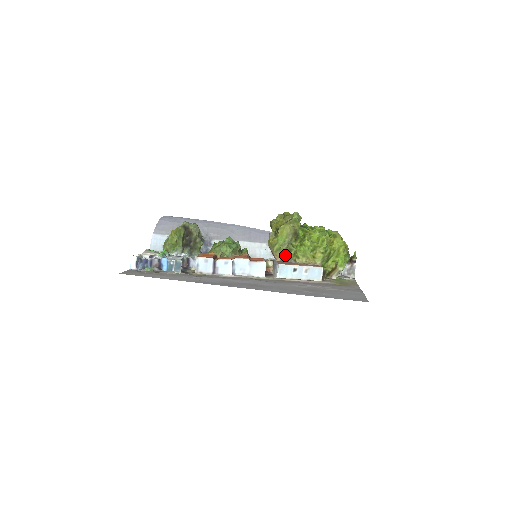
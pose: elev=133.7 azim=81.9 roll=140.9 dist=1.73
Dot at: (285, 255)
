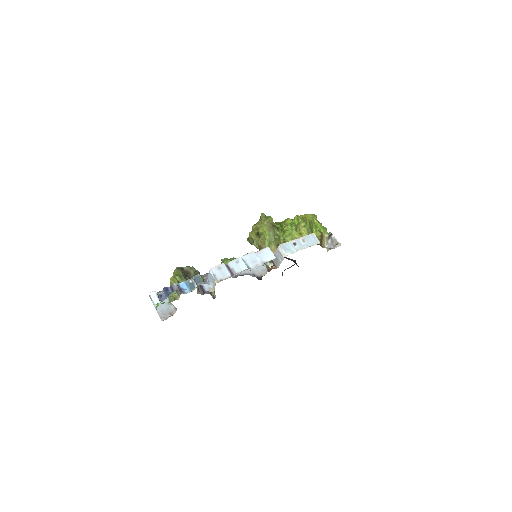
Dot at: occluded
